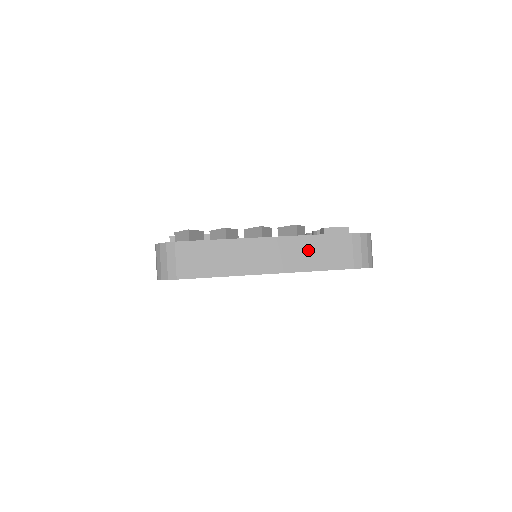
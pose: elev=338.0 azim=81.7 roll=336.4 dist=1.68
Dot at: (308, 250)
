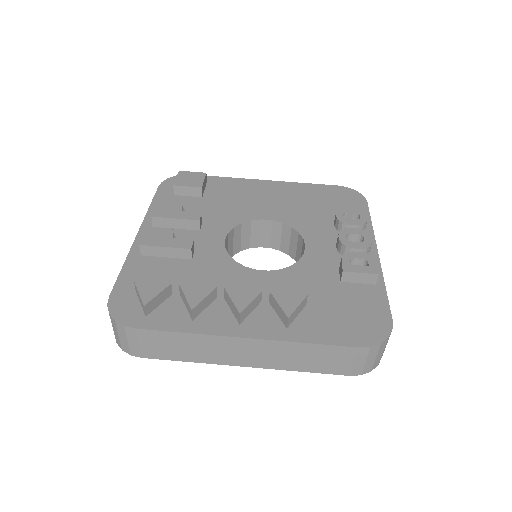
Dot at: (294, 354)
